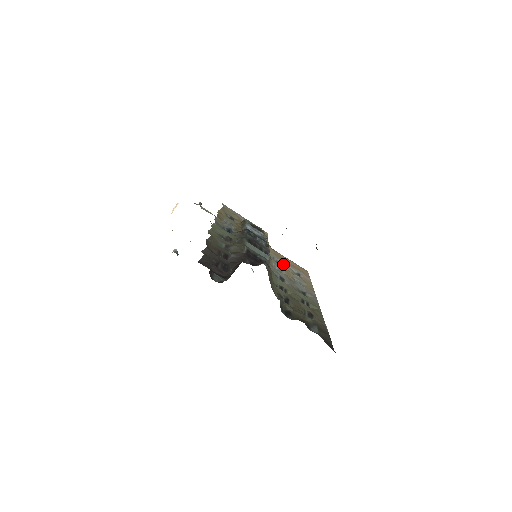
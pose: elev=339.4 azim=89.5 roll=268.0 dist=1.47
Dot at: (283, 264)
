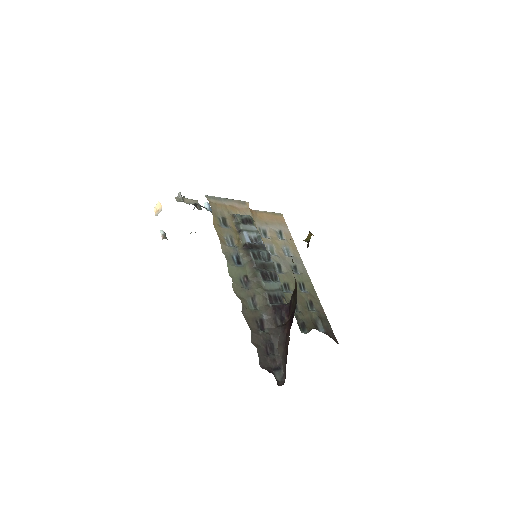
Dot at: (268, 230)
